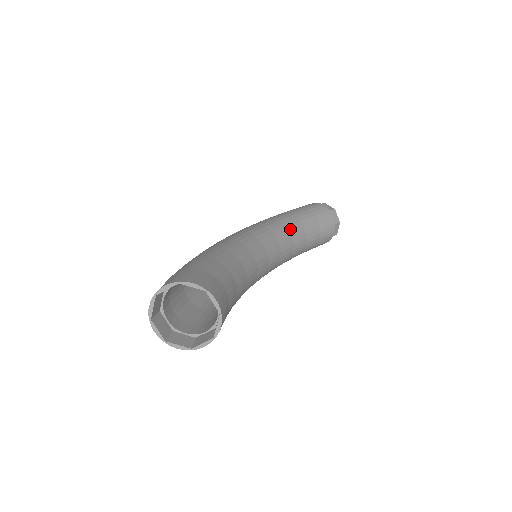
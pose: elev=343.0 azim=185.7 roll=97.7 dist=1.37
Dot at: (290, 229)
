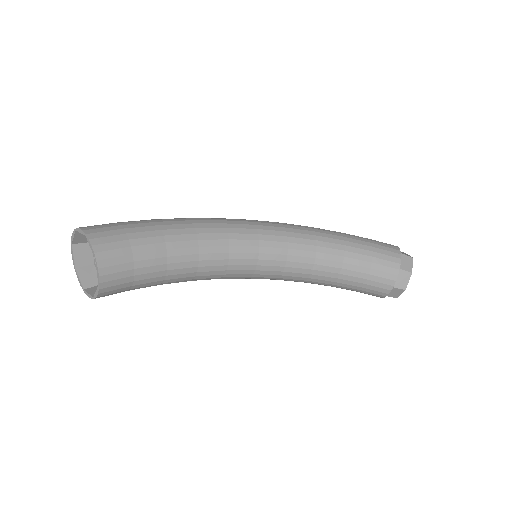
Dot at: (319, 257)
